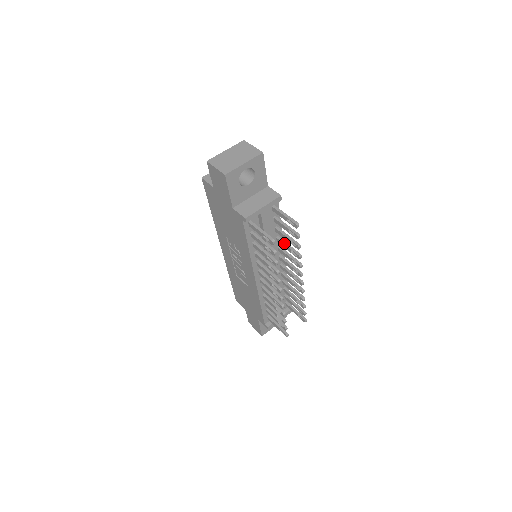
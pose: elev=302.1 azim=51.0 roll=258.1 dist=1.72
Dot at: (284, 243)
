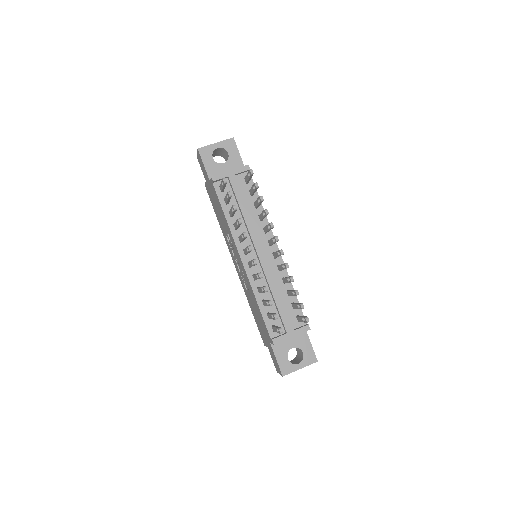
Dot at: occluded
